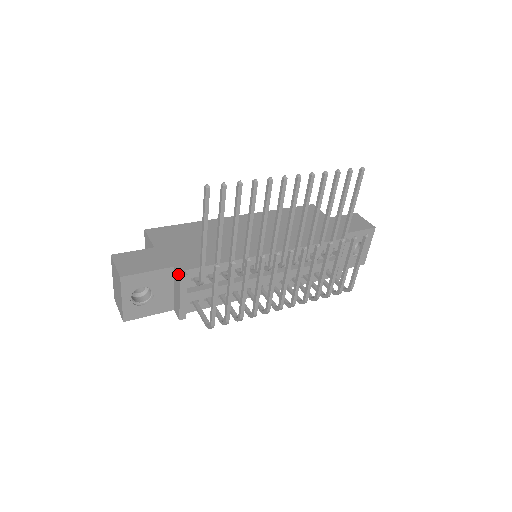
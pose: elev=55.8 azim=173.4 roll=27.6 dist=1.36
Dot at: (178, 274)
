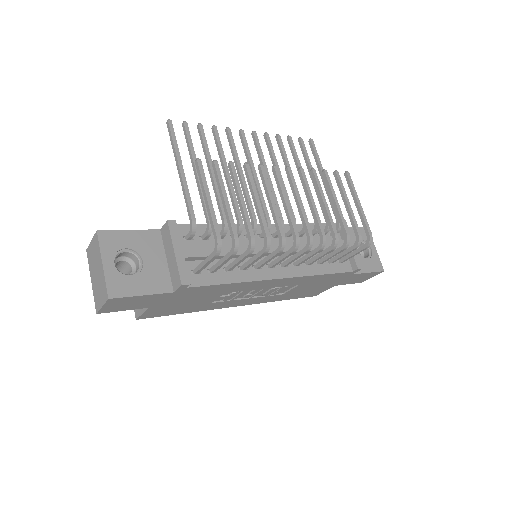
Dot at: (165, 224)
